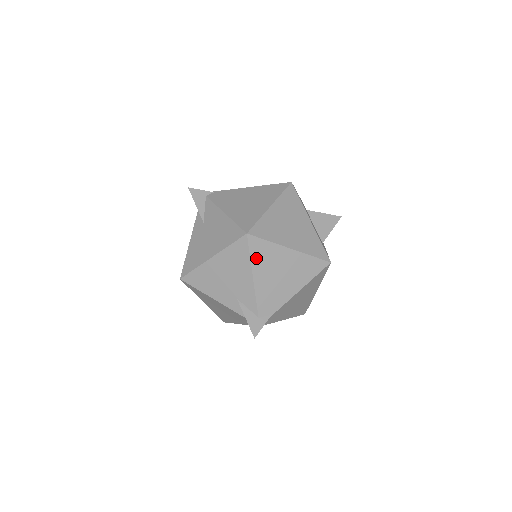
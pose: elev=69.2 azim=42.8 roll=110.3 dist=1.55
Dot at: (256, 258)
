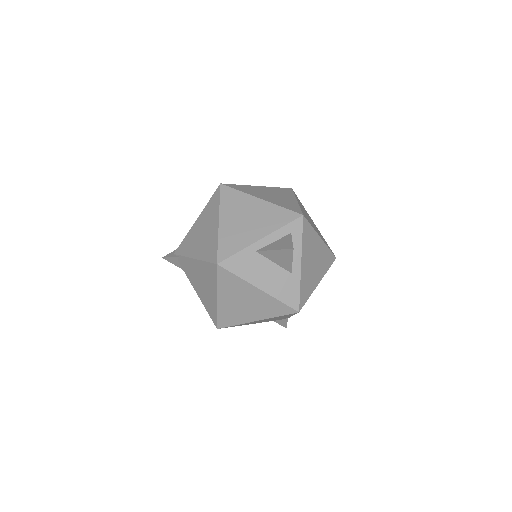
Dot at: (240, 325)
